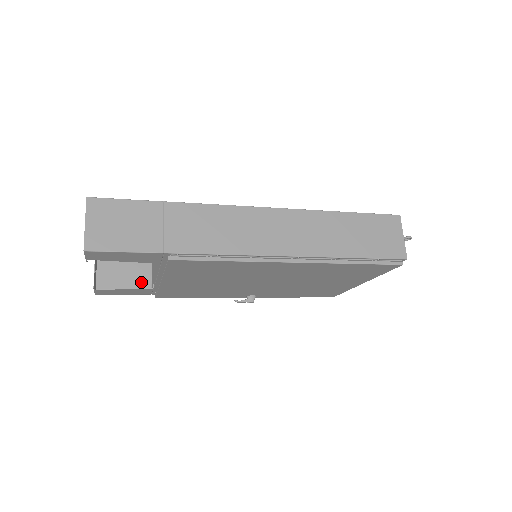
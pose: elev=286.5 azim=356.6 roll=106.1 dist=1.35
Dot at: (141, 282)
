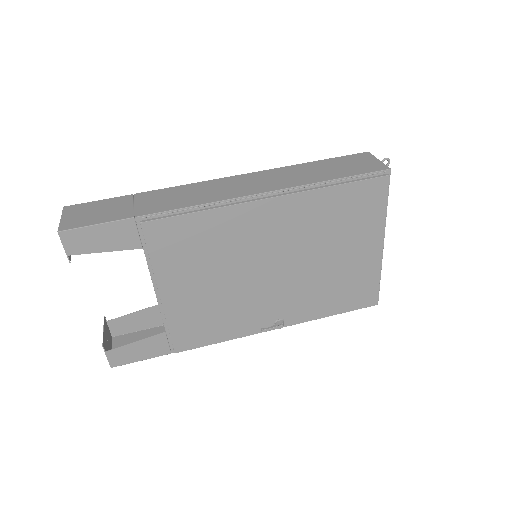
Dot at: occluded
